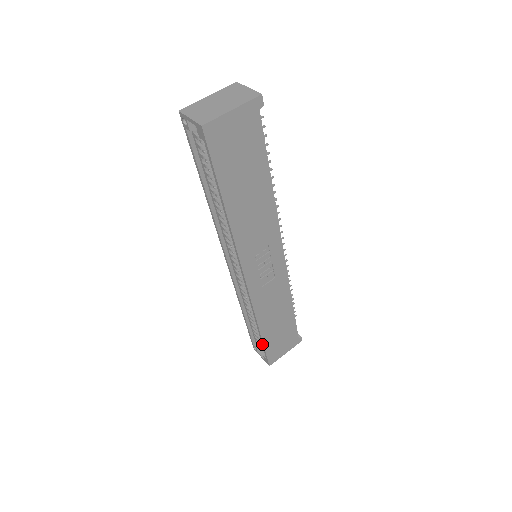
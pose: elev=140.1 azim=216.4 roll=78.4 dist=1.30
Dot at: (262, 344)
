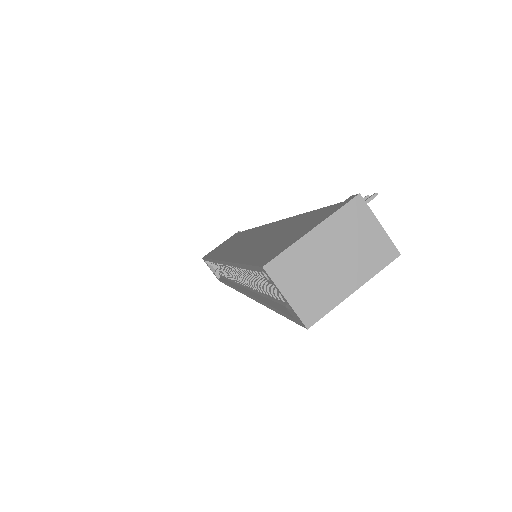
Dot at: occluded
